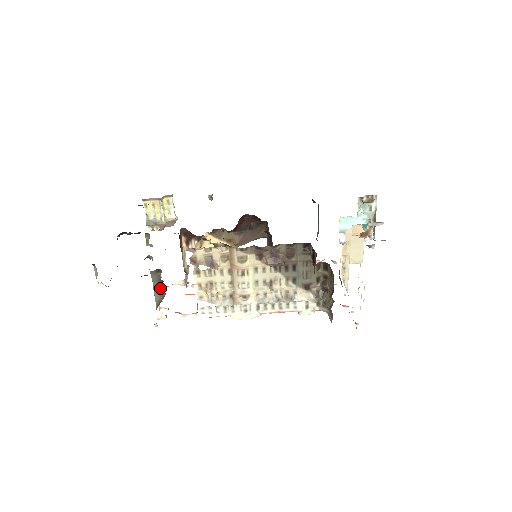
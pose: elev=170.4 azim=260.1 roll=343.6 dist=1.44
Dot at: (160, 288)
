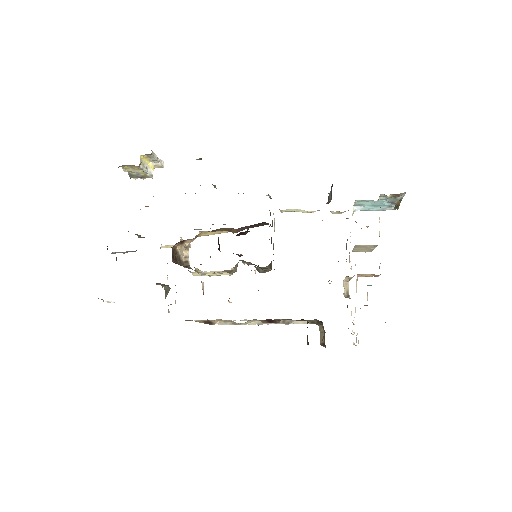
Dot at: (164, 285)
